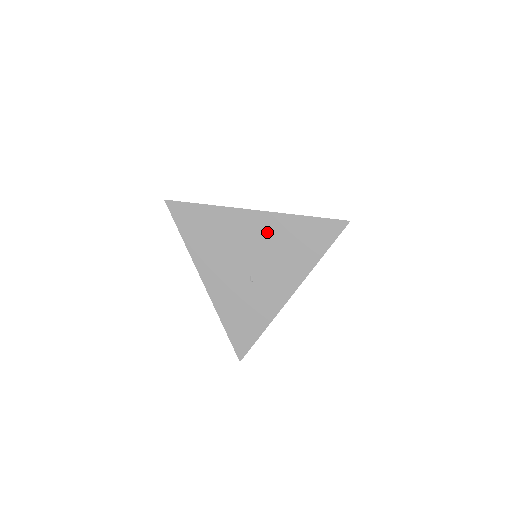
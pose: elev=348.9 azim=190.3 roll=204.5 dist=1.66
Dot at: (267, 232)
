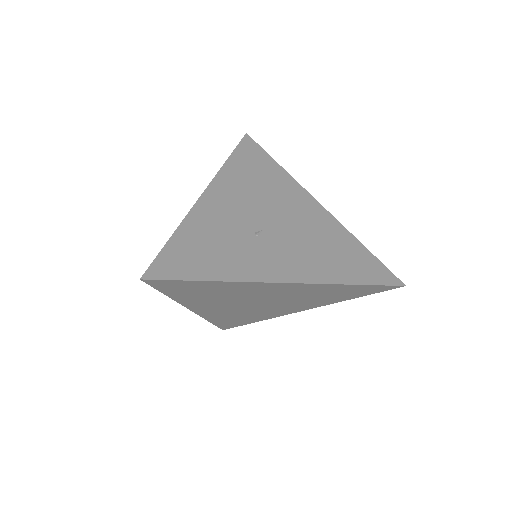
Dot at: (315, 222)
